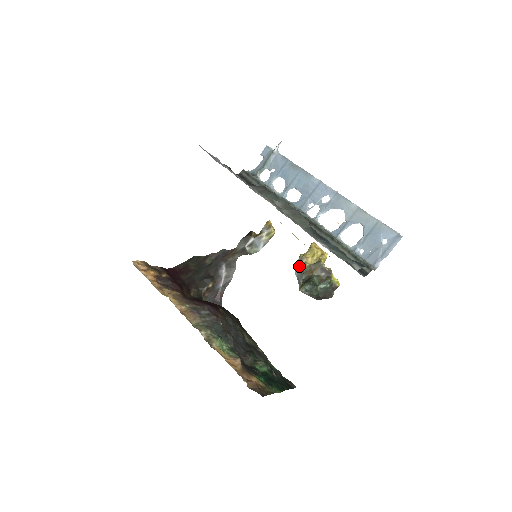
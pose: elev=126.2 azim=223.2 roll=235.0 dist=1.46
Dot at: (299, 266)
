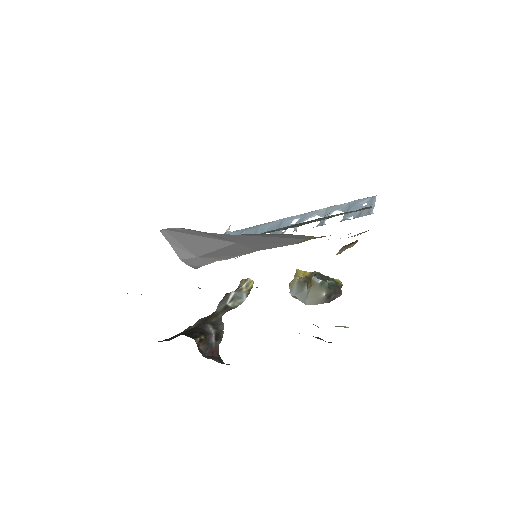
Dot at: (294, 287)
